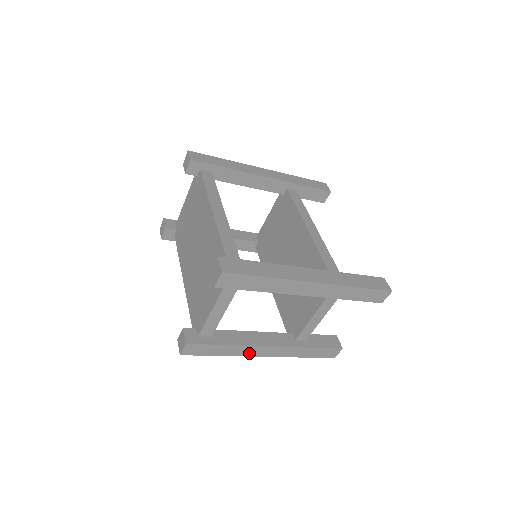
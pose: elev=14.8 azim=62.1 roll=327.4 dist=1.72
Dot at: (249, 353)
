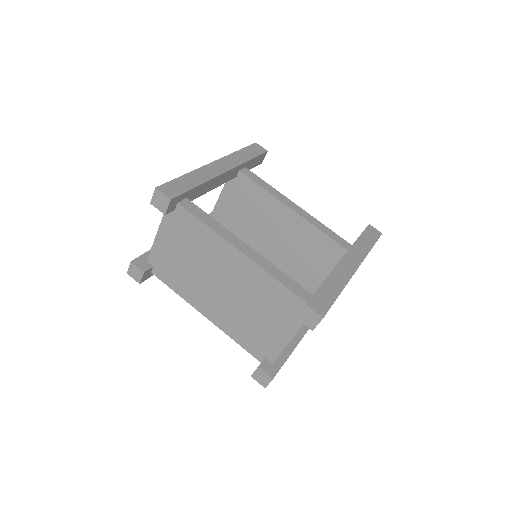
Dot at: occluded
